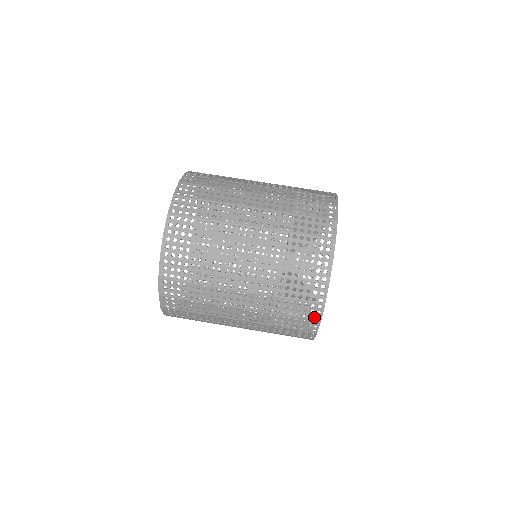
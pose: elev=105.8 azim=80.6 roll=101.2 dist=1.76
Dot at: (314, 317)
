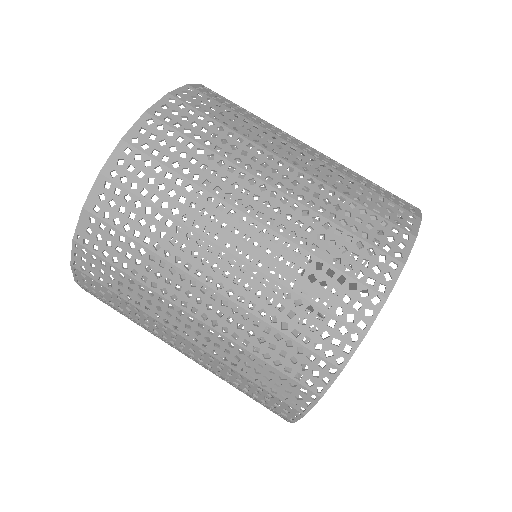
Dot at: (357, 320)
